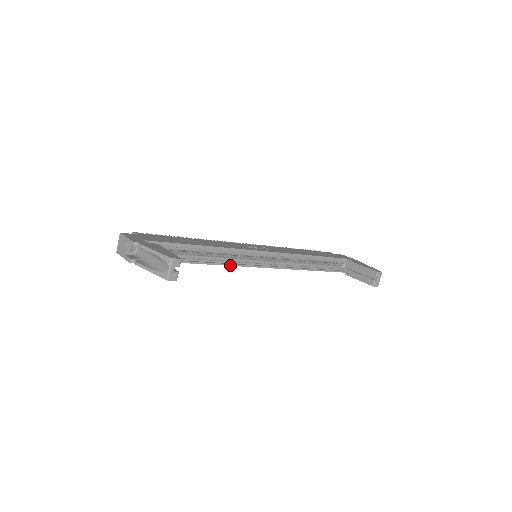
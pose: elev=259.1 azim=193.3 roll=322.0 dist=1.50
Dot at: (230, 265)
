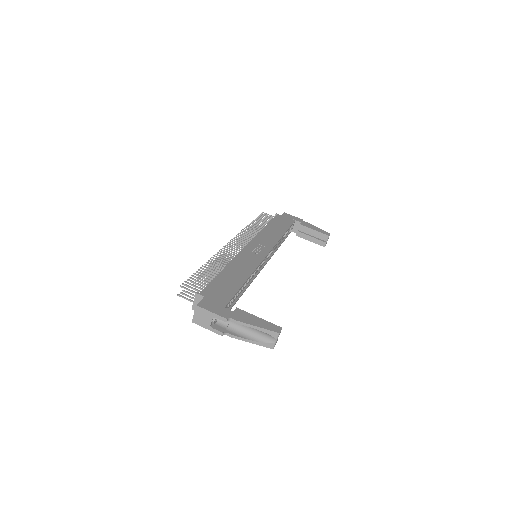
Dot at: occluded
